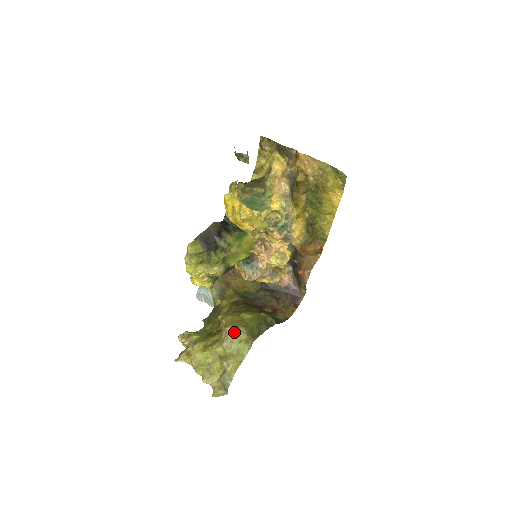
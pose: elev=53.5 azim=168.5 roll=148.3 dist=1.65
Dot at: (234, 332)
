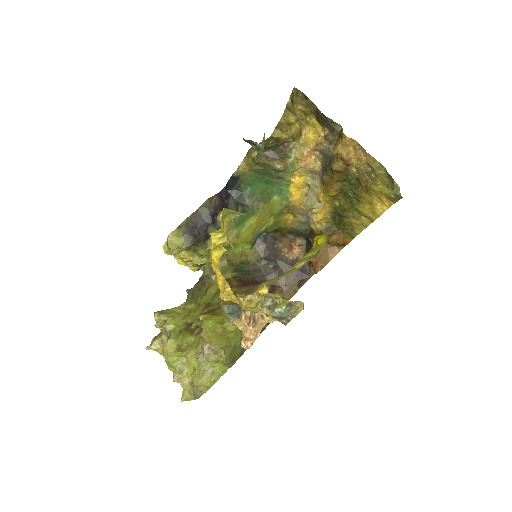
Dot at: (211, 352)
